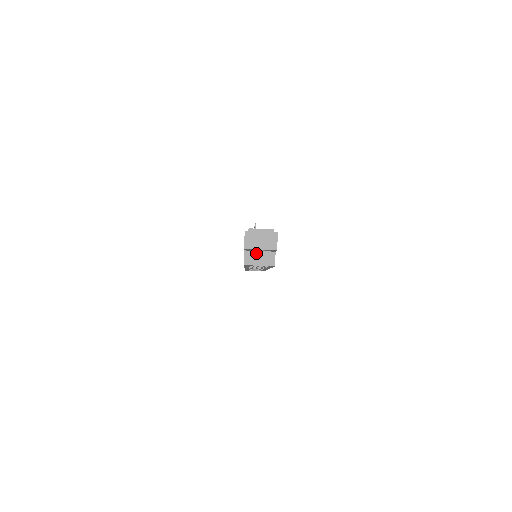
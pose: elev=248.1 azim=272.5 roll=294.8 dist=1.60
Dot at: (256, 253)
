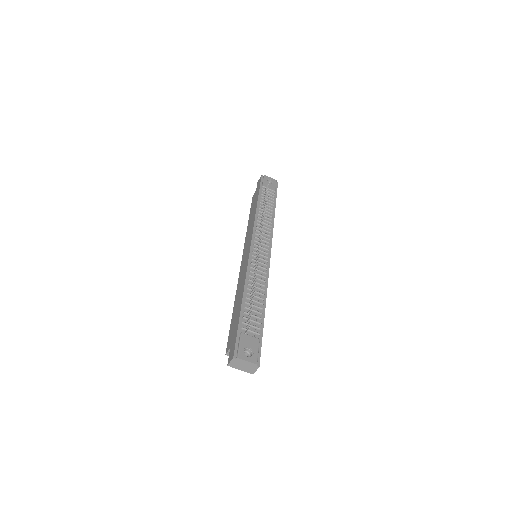
Dot at: occluded
